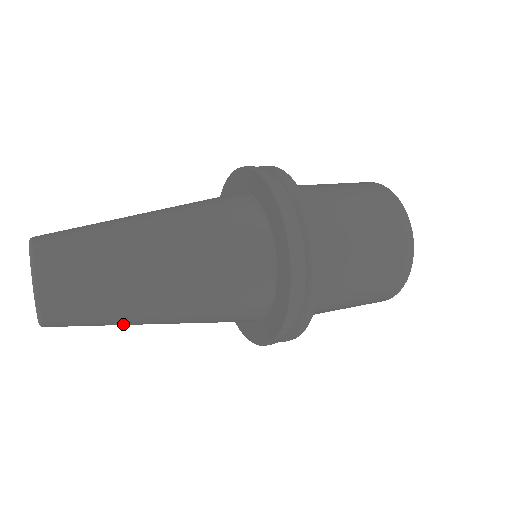
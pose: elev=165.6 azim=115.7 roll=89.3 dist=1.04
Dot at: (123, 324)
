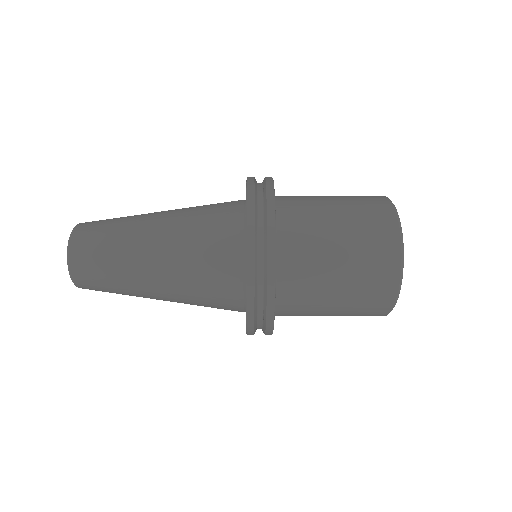
Dot at: (129, 290)
